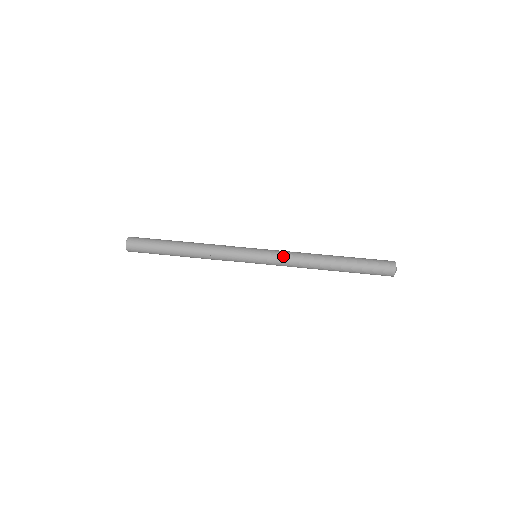
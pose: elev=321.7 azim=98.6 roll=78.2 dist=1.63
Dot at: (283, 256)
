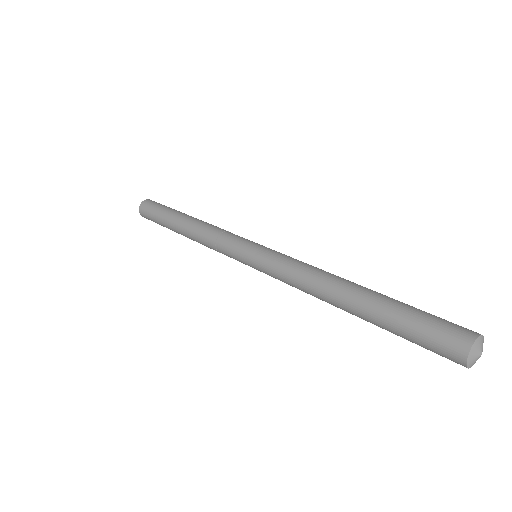
Dot at: occluded
